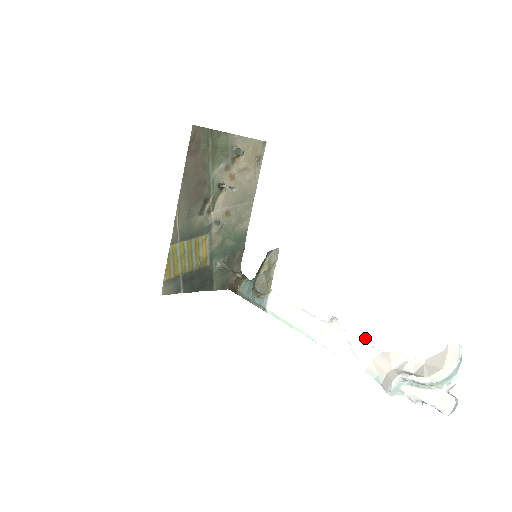
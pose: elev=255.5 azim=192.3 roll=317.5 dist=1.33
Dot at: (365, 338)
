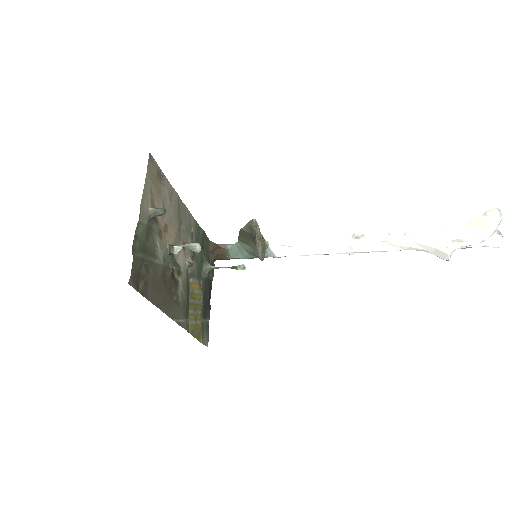
Dot at: (397, 233)
